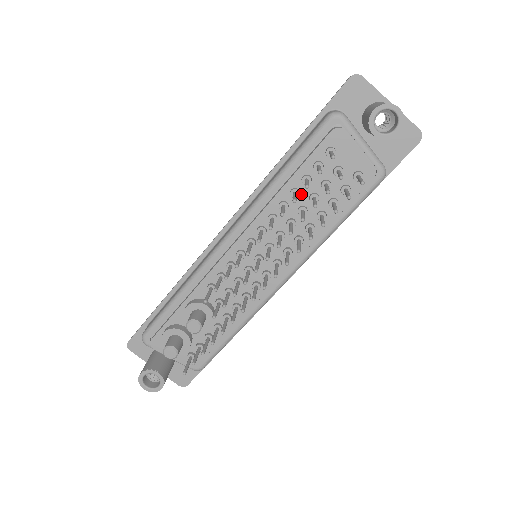
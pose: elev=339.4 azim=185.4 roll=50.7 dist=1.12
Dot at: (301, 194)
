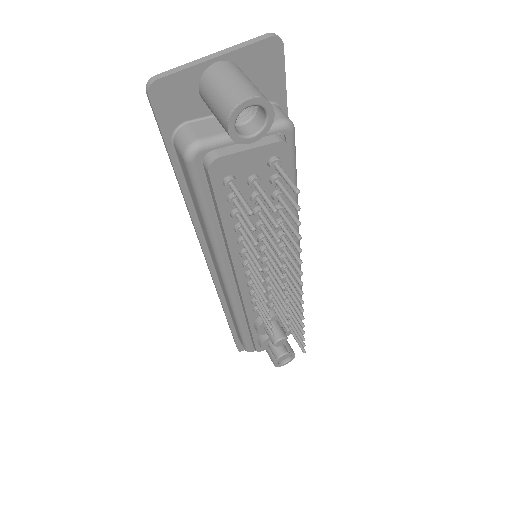
Dot at: occluded
